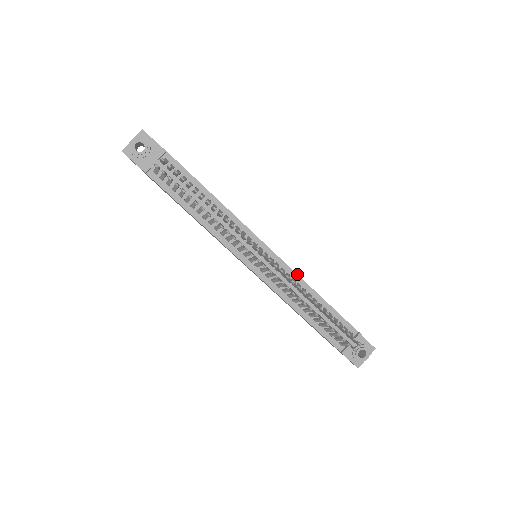
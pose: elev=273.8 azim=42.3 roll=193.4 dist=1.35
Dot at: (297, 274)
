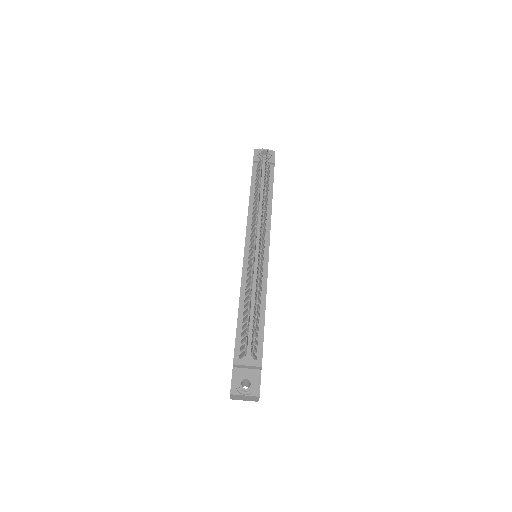
Dot at: occluded
